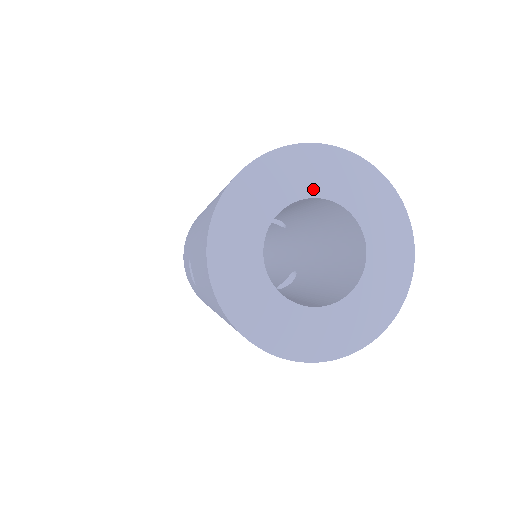
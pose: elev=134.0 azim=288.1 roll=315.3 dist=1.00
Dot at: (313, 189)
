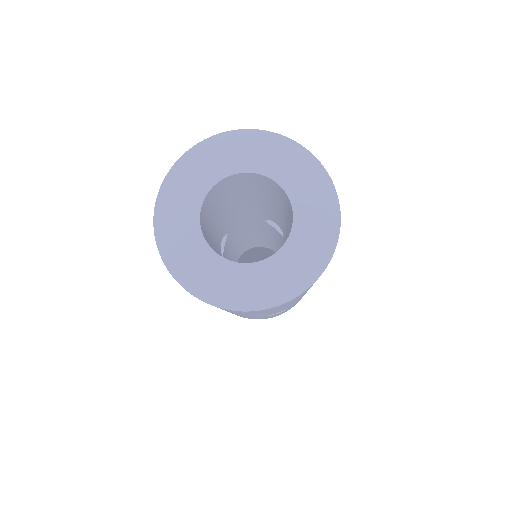
Dot at: (265, 168)
